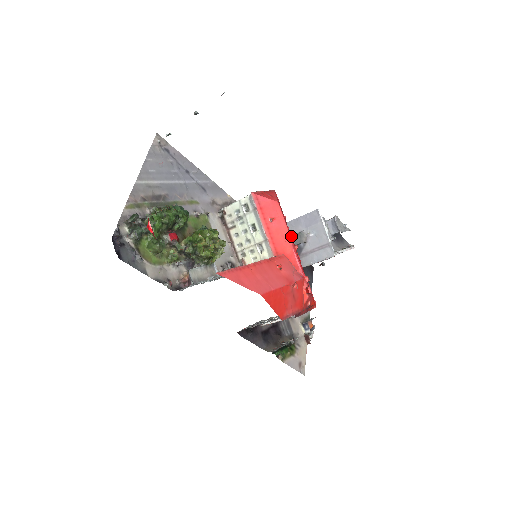
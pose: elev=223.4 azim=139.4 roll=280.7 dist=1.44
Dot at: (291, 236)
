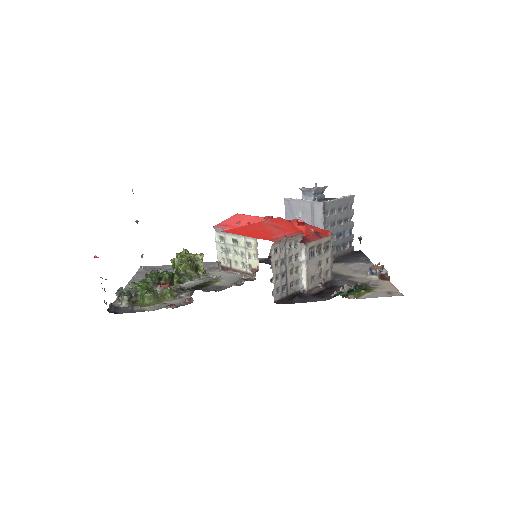
Dot at: occluded
